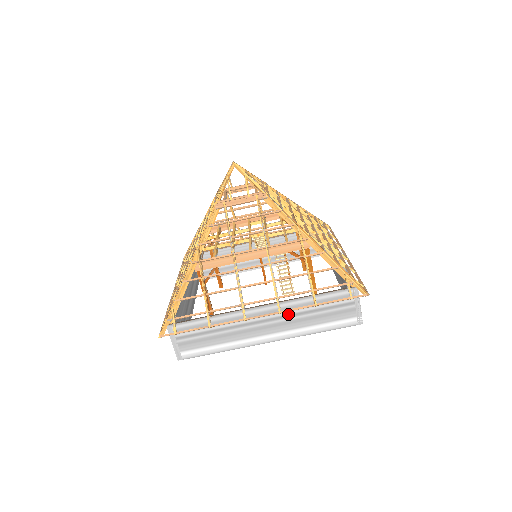
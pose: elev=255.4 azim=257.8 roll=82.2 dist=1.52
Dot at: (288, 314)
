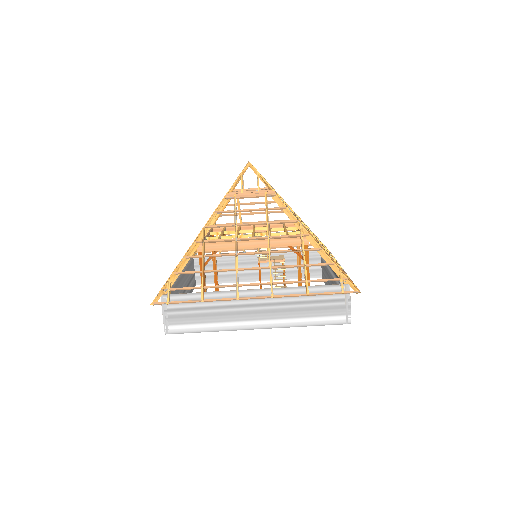
Dot at: (280, 302)
